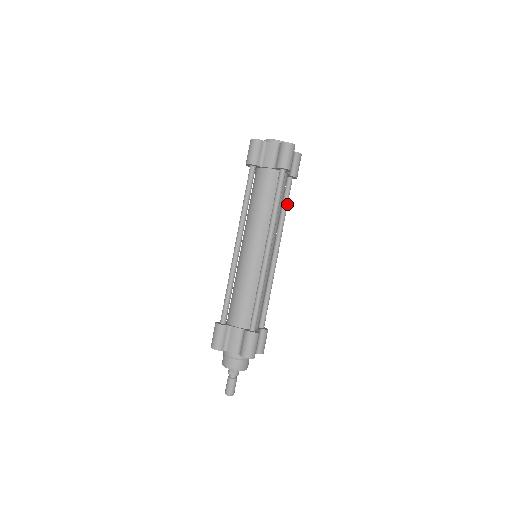
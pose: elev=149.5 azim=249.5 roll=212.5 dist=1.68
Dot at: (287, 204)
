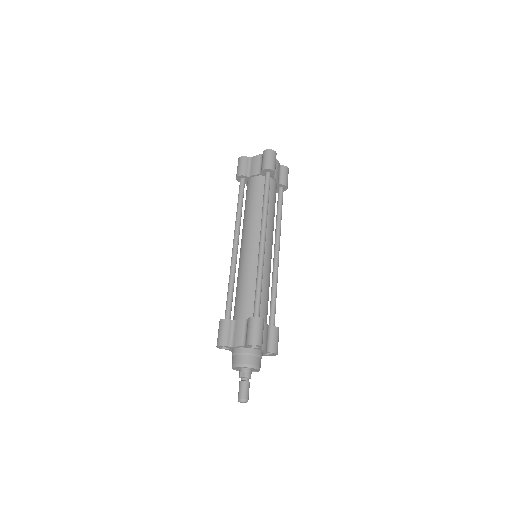
Dot at: (281, 209)
